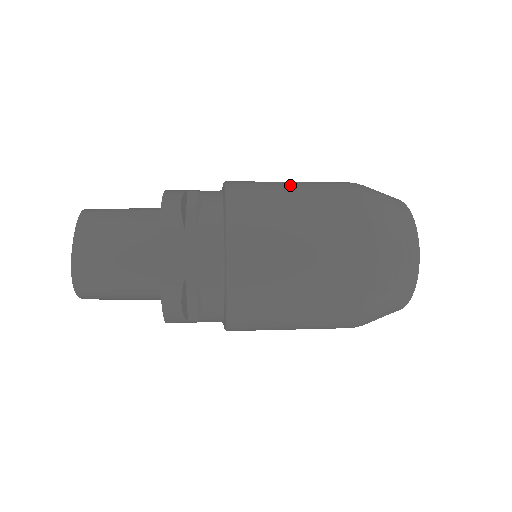
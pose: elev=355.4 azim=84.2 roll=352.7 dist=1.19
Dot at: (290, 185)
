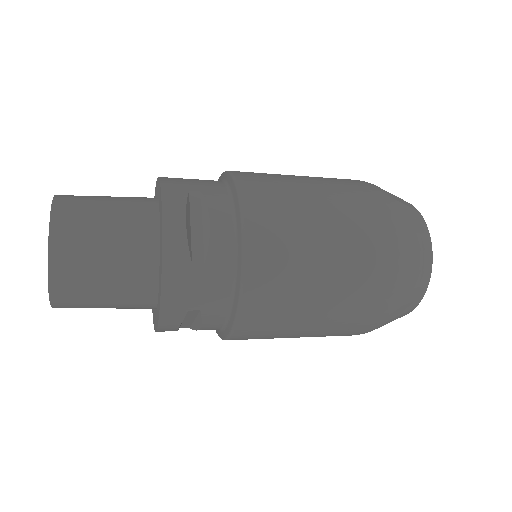
Dot at: (313, 200)
